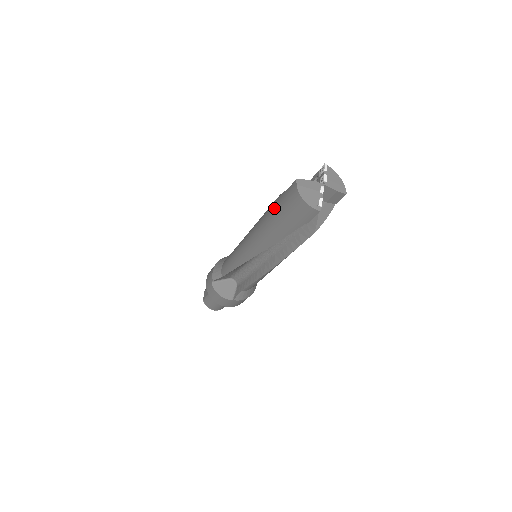
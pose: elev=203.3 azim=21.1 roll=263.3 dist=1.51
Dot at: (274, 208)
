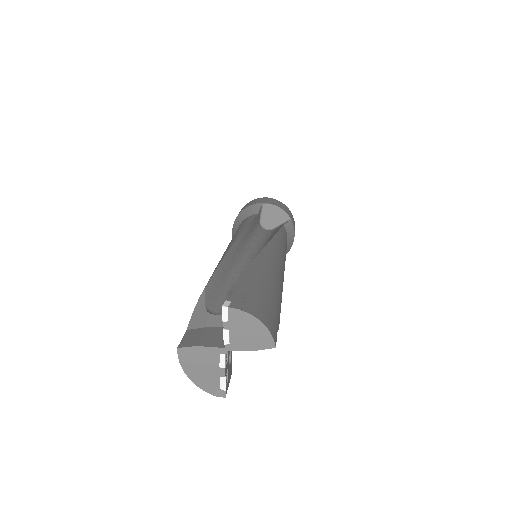
Dot at: occluded
